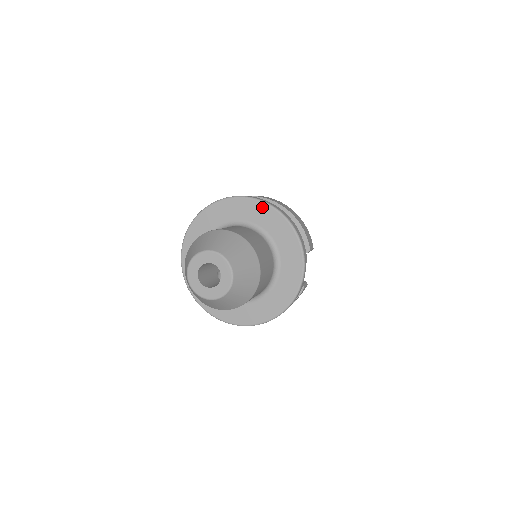
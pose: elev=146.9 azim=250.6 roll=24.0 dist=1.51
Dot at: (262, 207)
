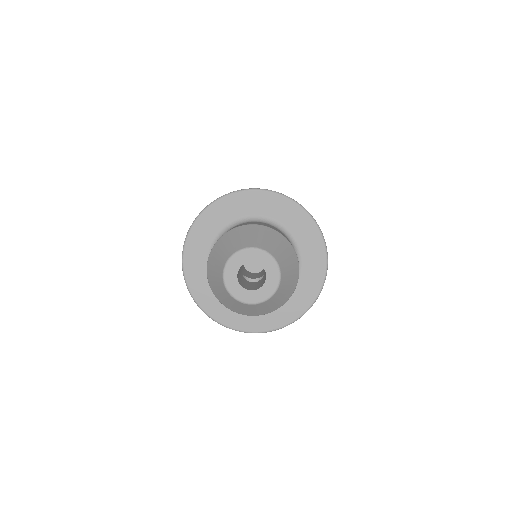
Dot at: (273, 197)
